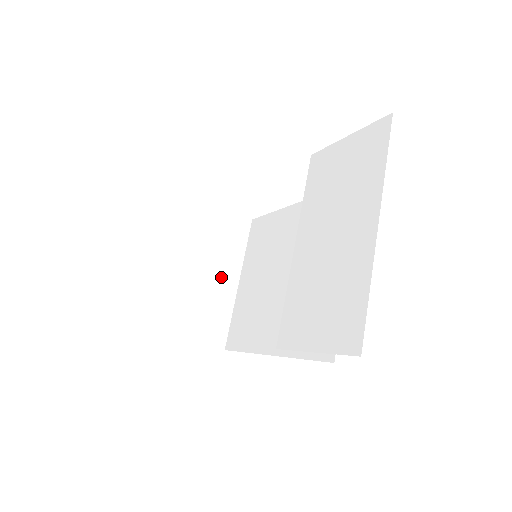
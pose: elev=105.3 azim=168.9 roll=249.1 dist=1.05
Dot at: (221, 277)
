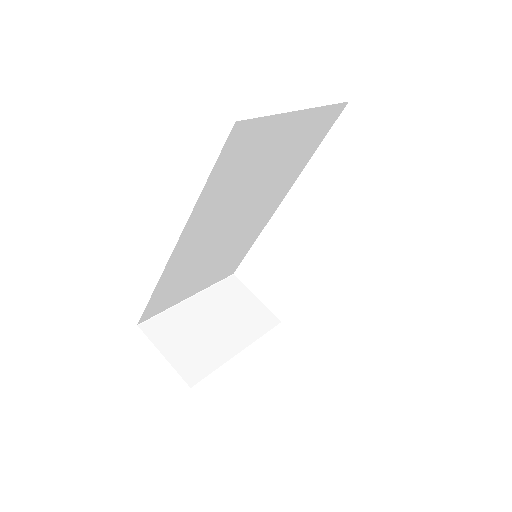
Dot at: (228, 337)
